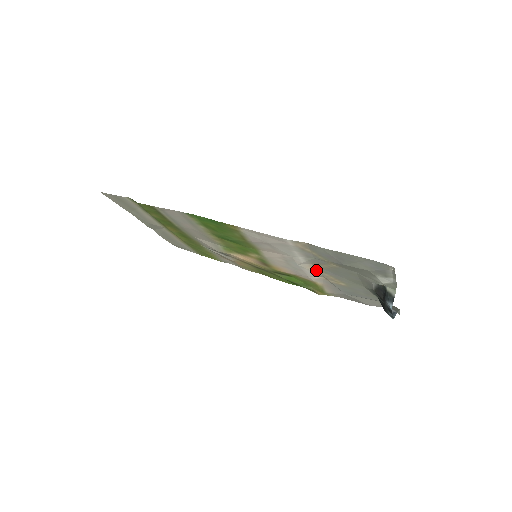
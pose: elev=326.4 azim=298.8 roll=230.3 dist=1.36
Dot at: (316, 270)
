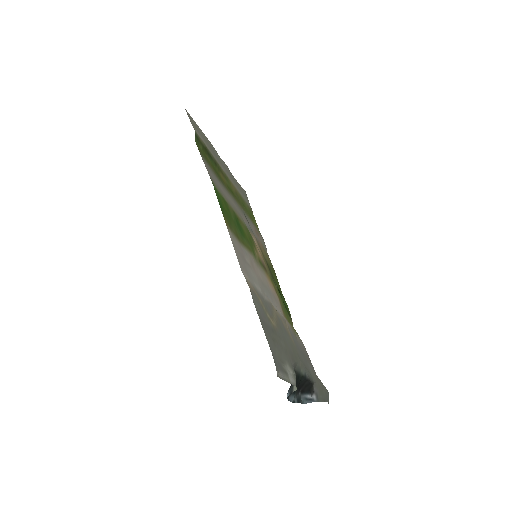
Dot at: occluded
